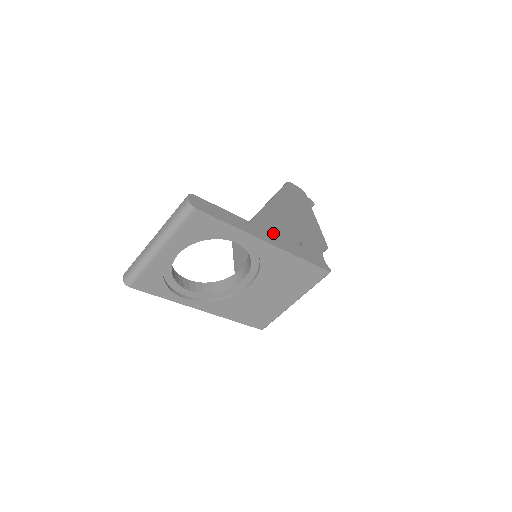
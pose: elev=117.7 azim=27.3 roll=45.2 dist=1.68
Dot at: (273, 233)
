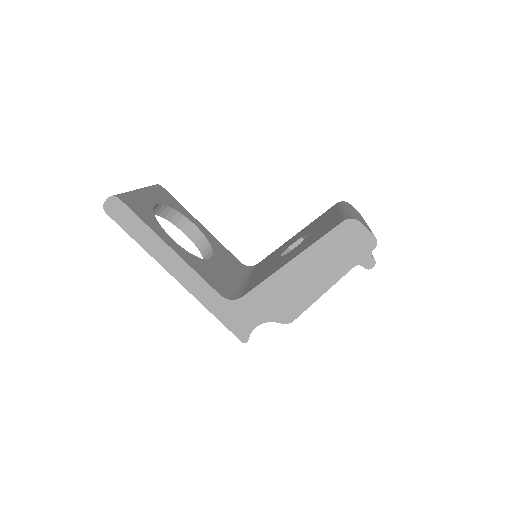
Dot at: (288, 253)
